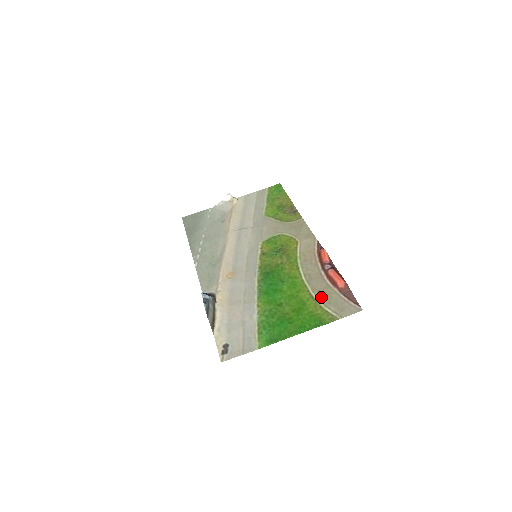
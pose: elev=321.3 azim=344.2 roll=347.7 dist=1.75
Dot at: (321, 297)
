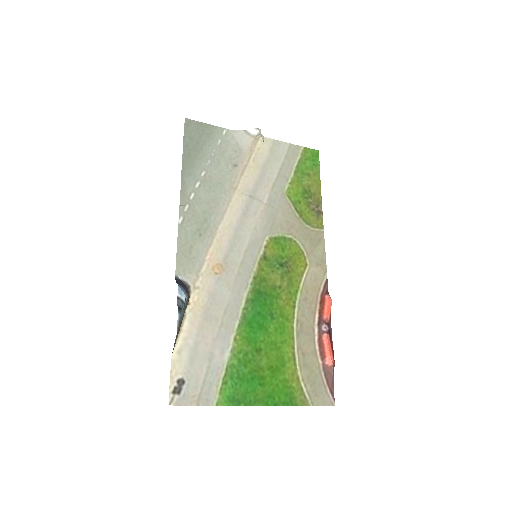
Dot at: (303, 364)
